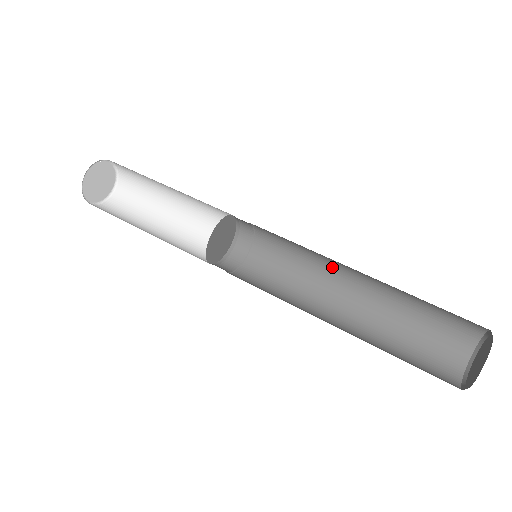
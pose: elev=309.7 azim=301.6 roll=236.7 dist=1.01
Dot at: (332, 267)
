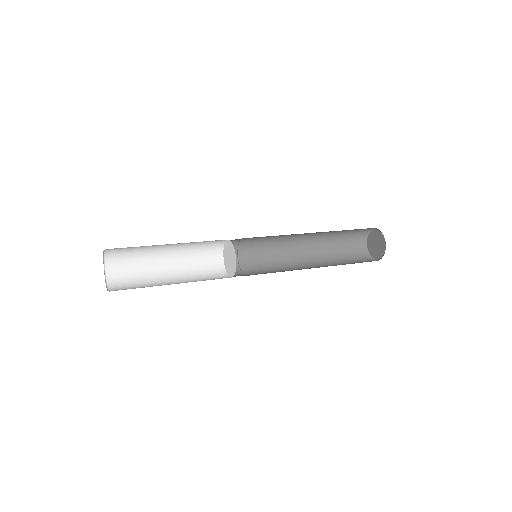
Dot at: (293, 265)
